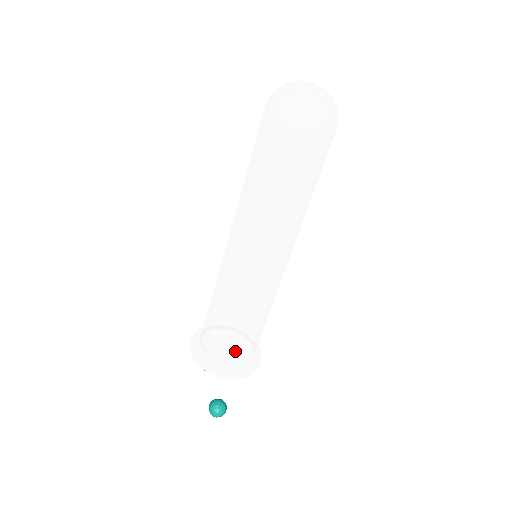
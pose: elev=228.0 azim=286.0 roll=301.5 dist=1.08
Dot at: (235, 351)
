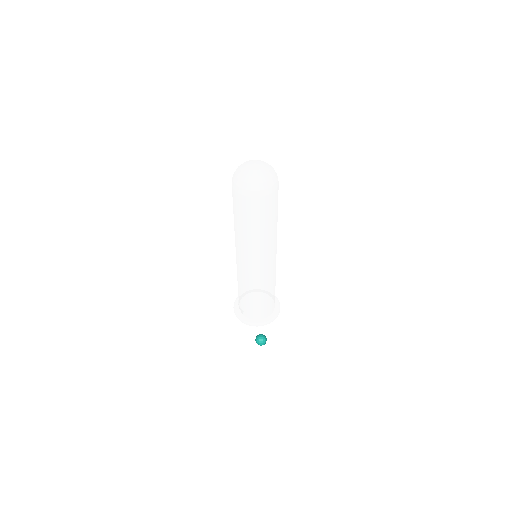
Dot at: (259, 311)
